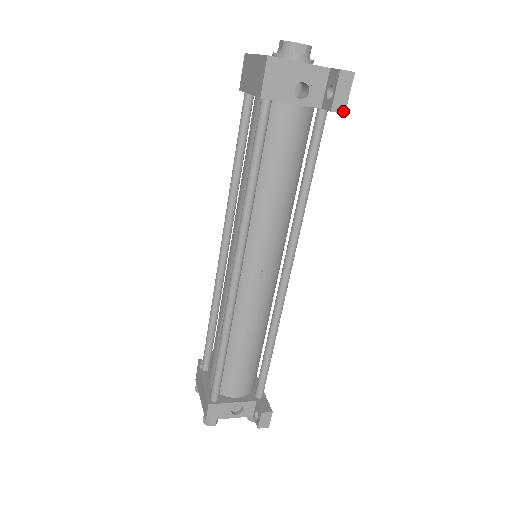
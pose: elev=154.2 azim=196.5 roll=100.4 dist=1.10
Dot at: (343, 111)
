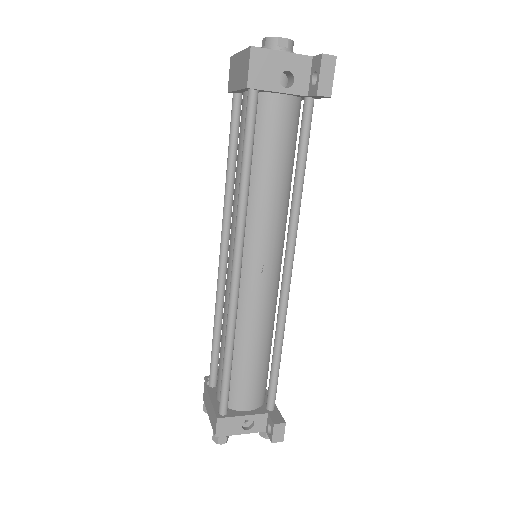
Dot at: (329, 95)
